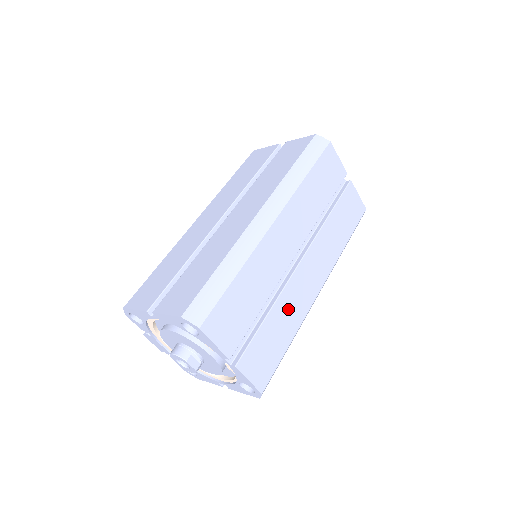
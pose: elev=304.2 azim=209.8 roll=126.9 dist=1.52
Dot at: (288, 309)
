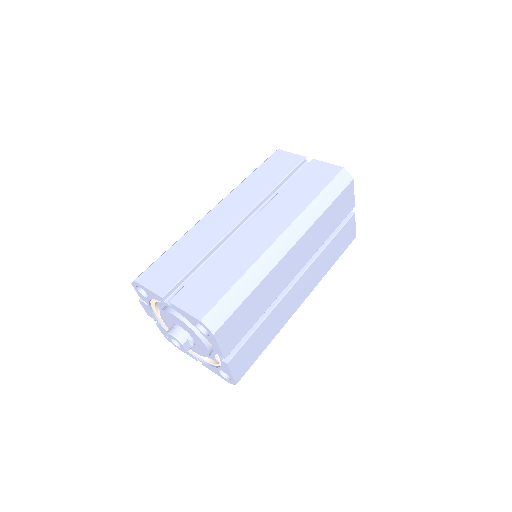
Dot at: (276, 319)
